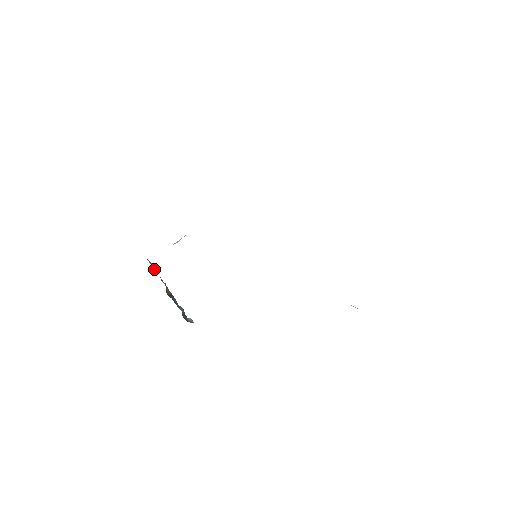
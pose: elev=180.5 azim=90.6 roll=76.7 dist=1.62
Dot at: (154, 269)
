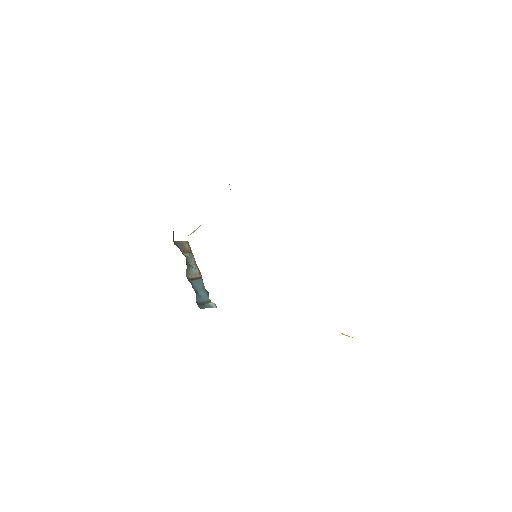
Dot at: (187, 252)
